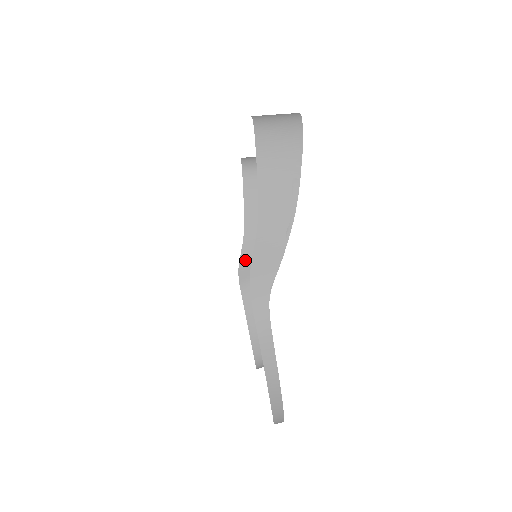
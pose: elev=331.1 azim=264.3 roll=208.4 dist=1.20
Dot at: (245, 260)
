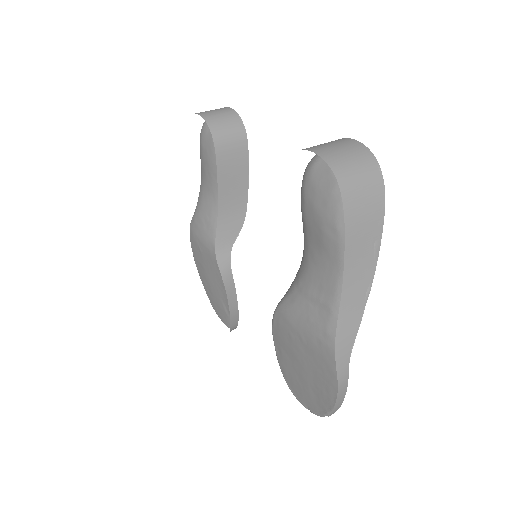
Dot at: (221, 243)
